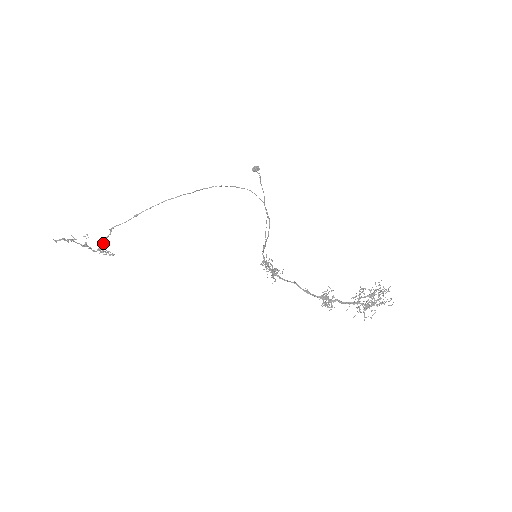
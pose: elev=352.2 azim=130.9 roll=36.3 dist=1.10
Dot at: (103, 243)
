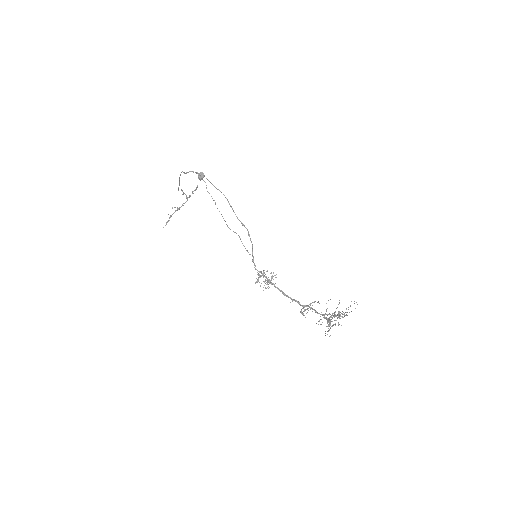
Dot at: (185, 194)
